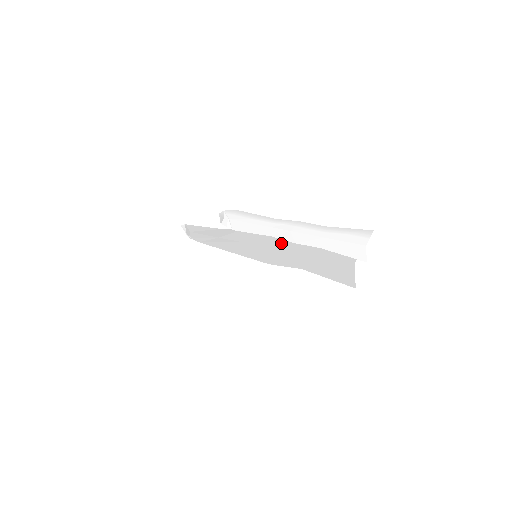
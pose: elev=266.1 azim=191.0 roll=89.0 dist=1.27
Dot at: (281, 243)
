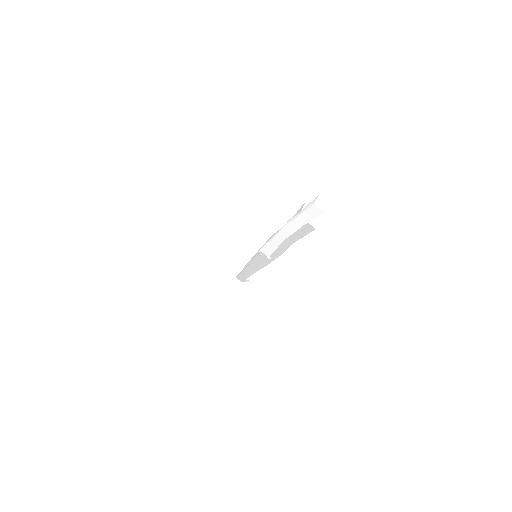
Dot at: occluded
